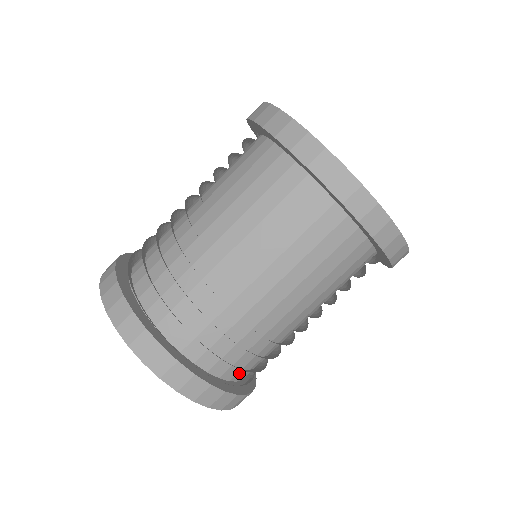
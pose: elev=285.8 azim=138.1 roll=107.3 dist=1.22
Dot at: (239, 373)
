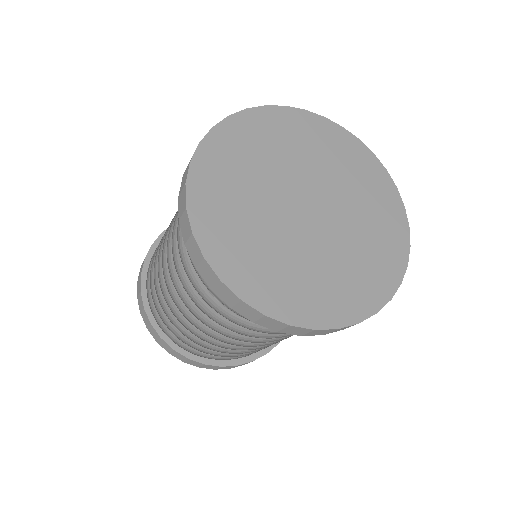
Dot at: occluded
